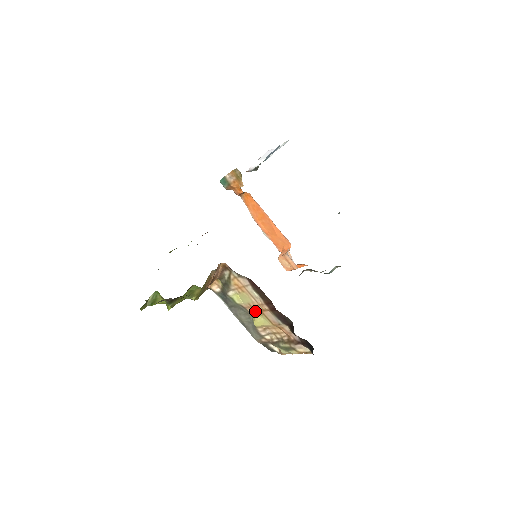
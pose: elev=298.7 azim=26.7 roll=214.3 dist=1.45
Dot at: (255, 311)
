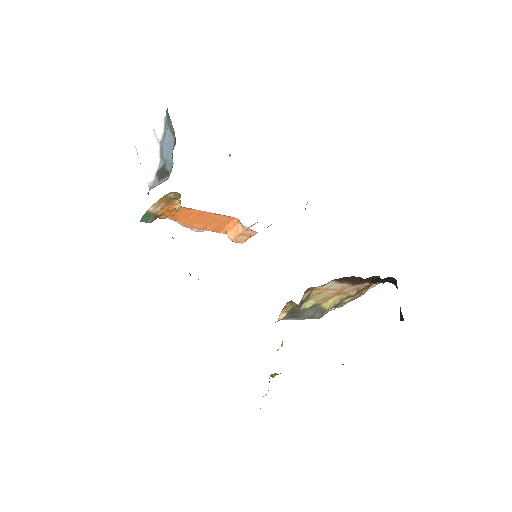
Dot at: (328, 298)
